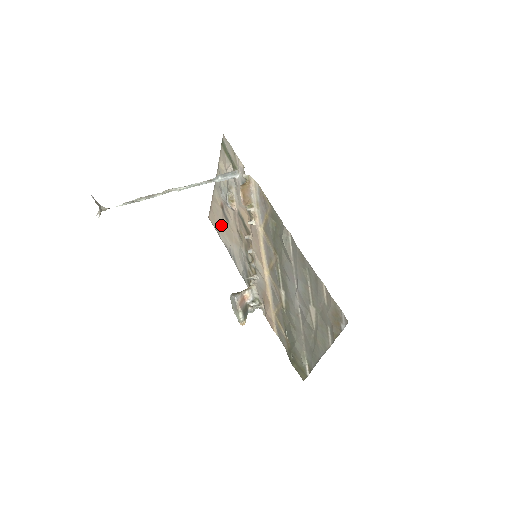
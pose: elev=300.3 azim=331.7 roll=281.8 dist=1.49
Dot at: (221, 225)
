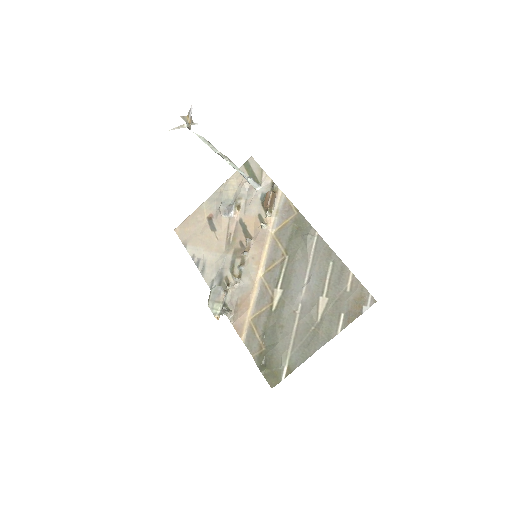
Dot at: (196, 236)
